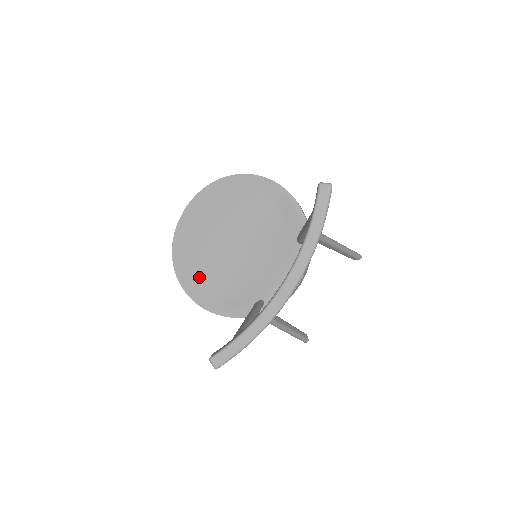
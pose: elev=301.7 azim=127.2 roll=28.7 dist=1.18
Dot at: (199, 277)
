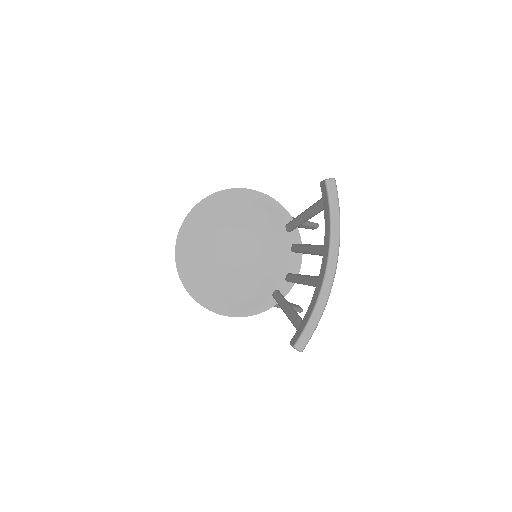
Dot at: (215, 292)
